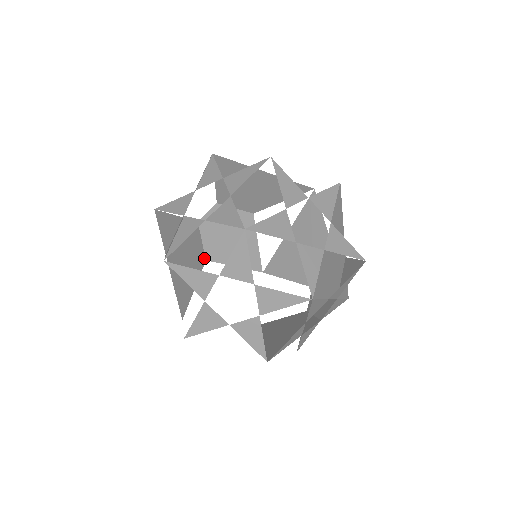
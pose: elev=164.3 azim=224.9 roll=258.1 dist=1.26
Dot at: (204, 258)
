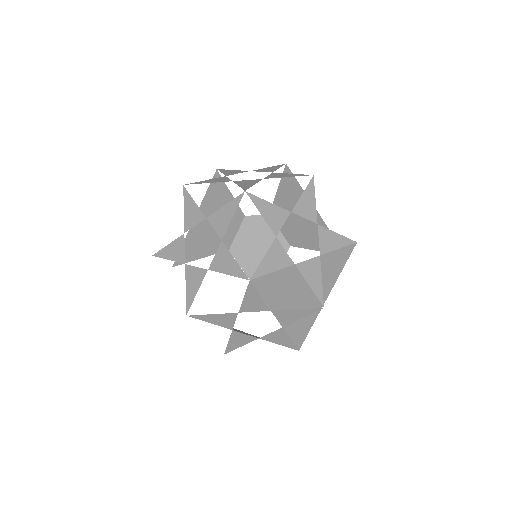
Dot at: (229, 247)
